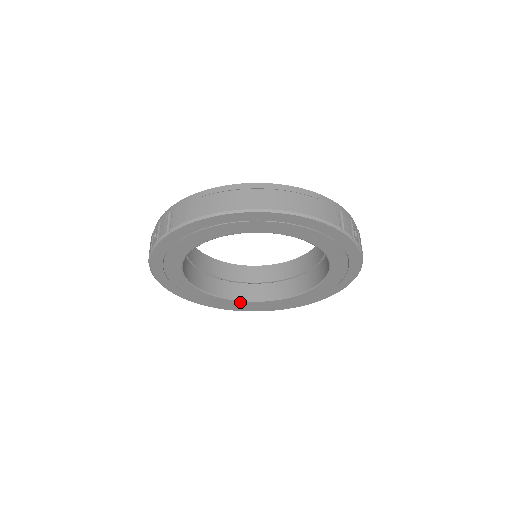
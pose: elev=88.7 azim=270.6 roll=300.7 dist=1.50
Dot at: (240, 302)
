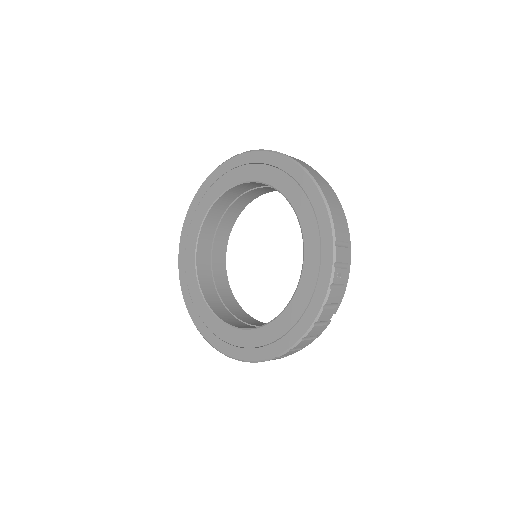
Dot at: (201, 297)
